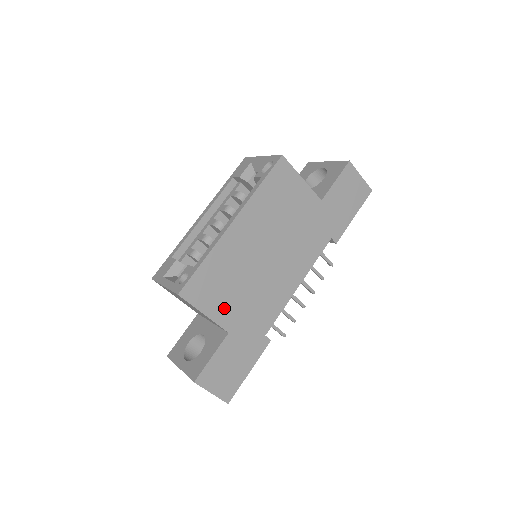
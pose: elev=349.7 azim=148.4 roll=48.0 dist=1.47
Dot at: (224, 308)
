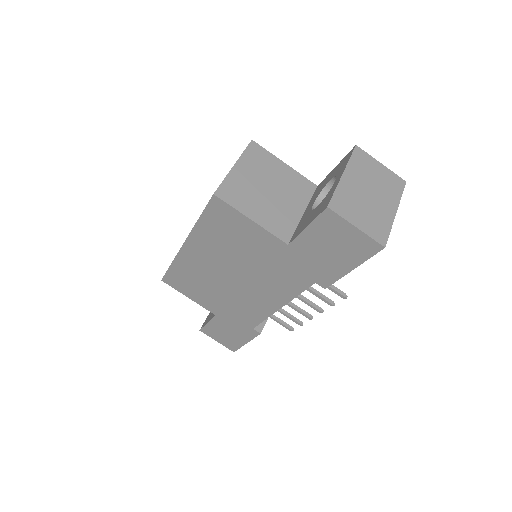
Dot at: (204, 299)
